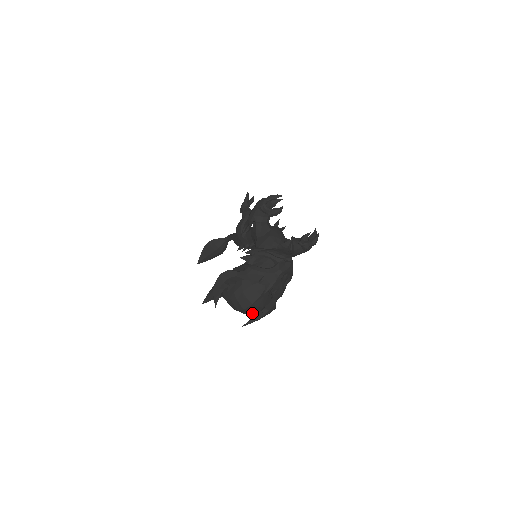
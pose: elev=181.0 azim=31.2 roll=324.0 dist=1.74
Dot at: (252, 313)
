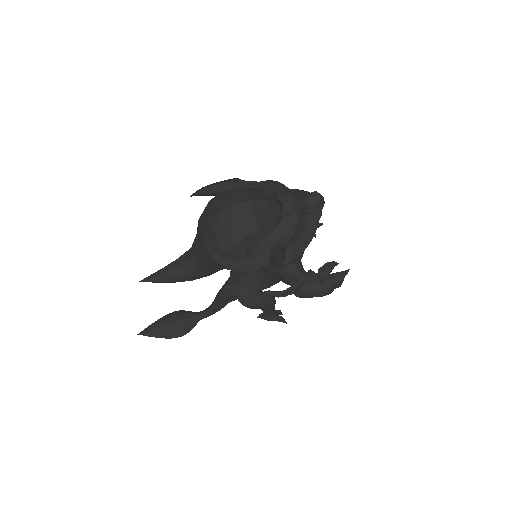
Dot at: (235, 233)
